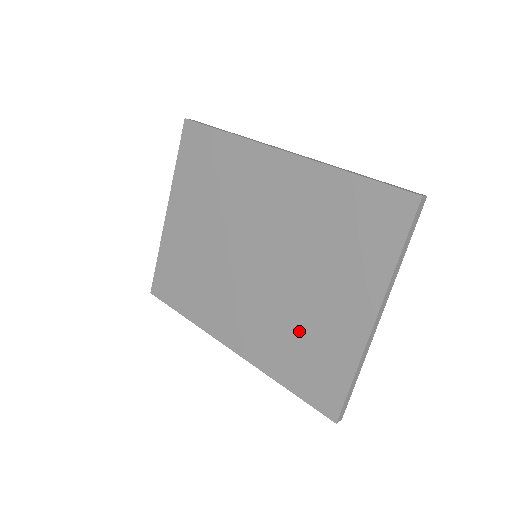
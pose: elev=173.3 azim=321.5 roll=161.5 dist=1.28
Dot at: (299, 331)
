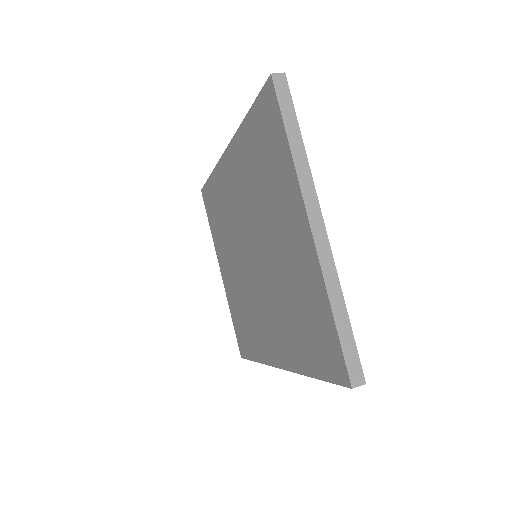
Dot at: (291, 300)
